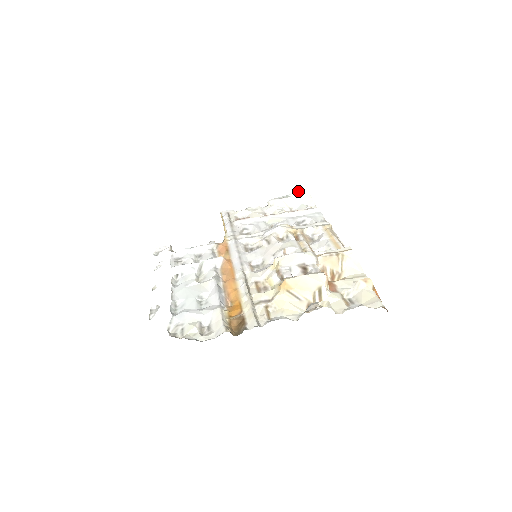
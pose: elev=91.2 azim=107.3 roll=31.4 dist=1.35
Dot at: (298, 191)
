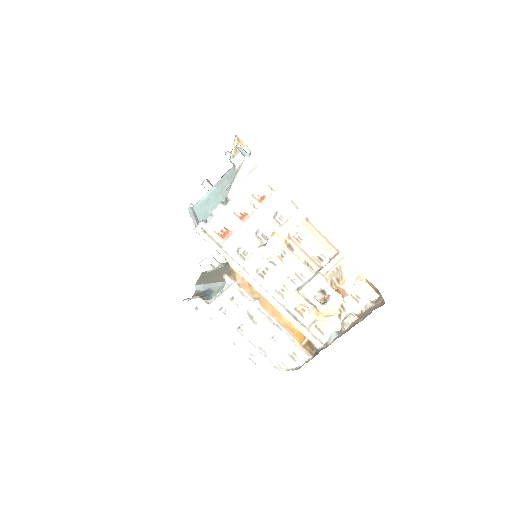
Dot at: (243, 164)
